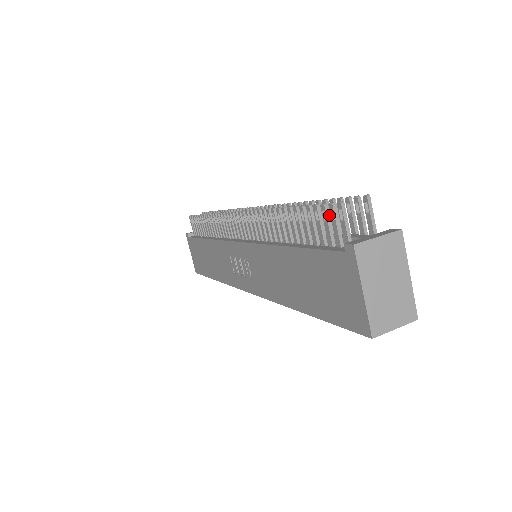
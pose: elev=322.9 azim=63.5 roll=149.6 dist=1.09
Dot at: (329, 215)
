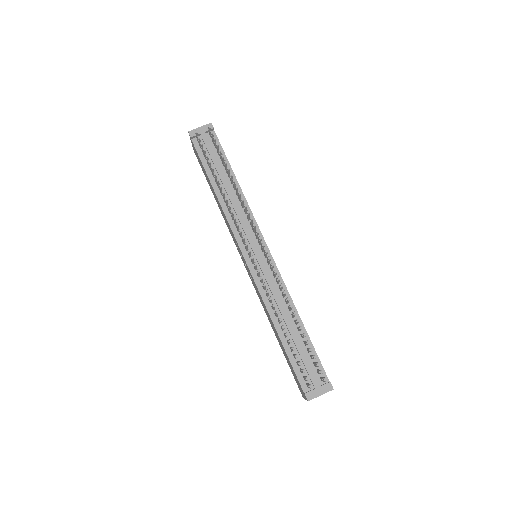
Dot at: occluded
